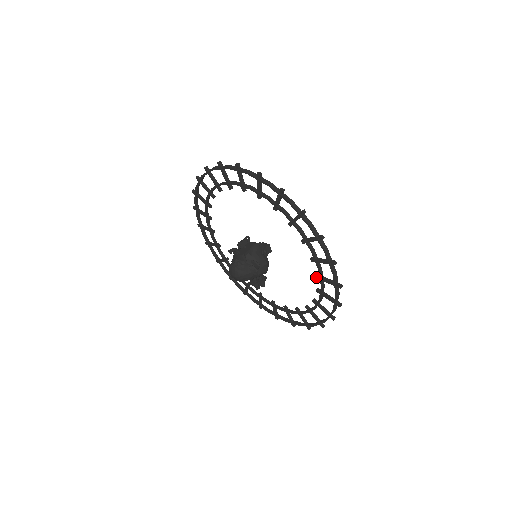
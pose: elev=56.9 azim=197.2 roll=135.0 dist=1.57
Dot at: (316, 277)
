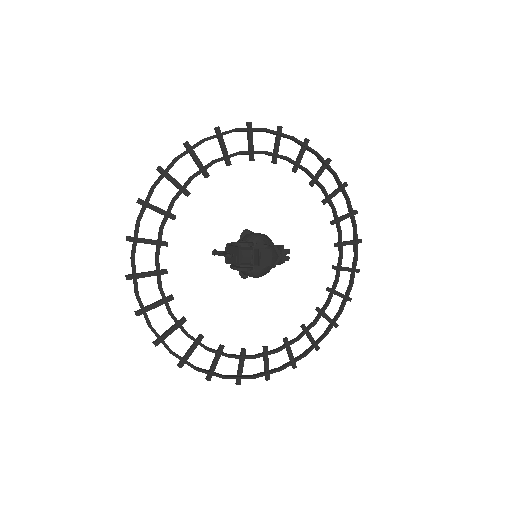
Dot at: (264, 347)
